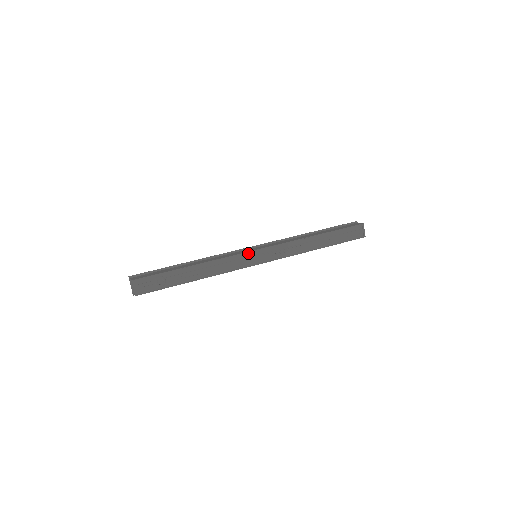
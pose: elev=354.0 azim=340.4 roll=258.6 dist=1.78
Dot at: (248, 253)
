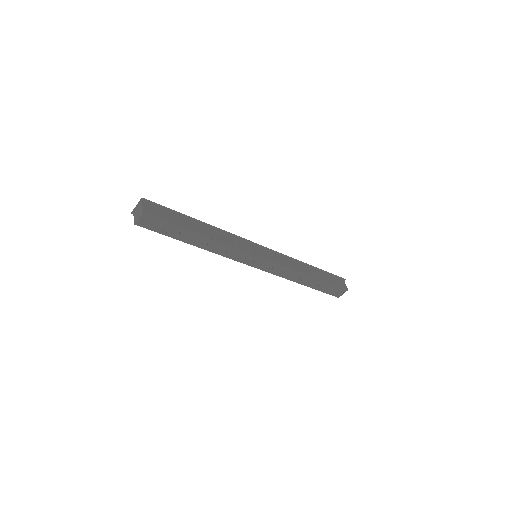
Dot at: (253, 254)
